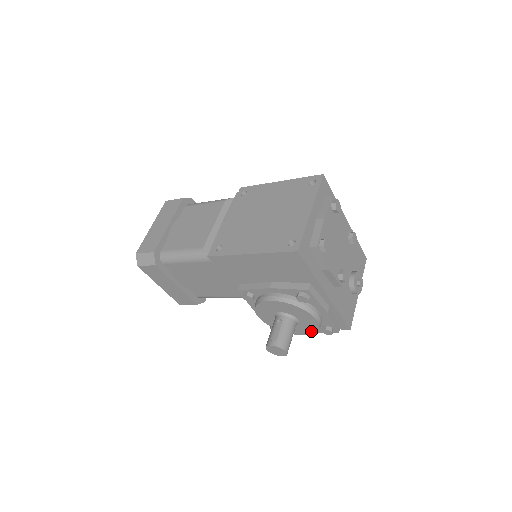
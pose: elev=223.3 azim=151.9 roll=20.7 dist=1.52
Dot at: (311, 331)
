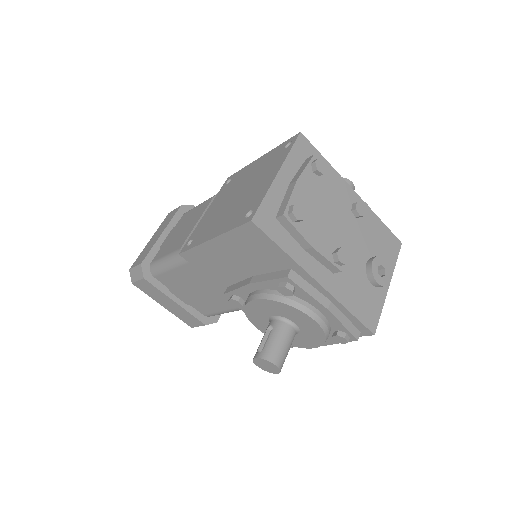
Dot at: (319, 340)
